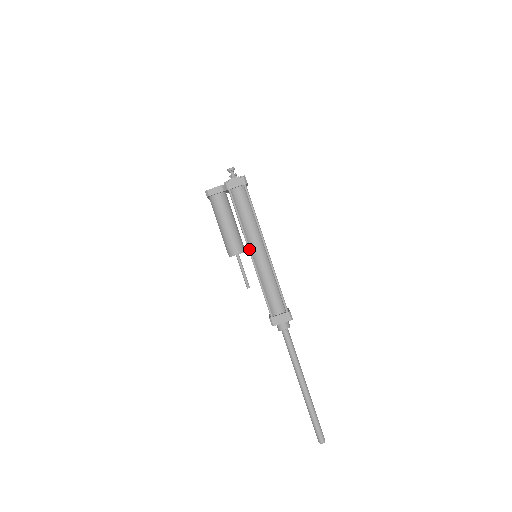
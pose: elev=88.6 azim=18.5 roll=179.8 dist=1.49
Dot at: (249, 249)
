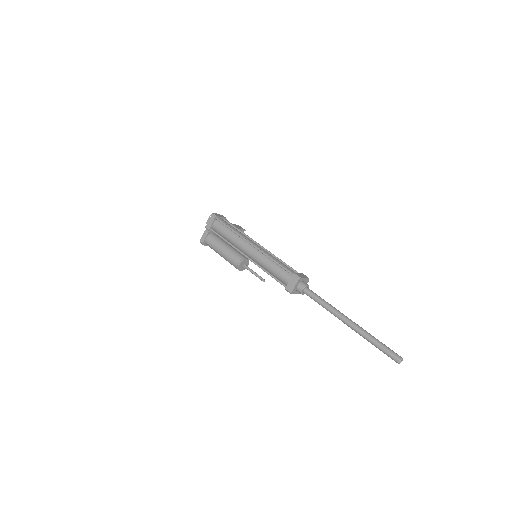
Dot at: occluded
